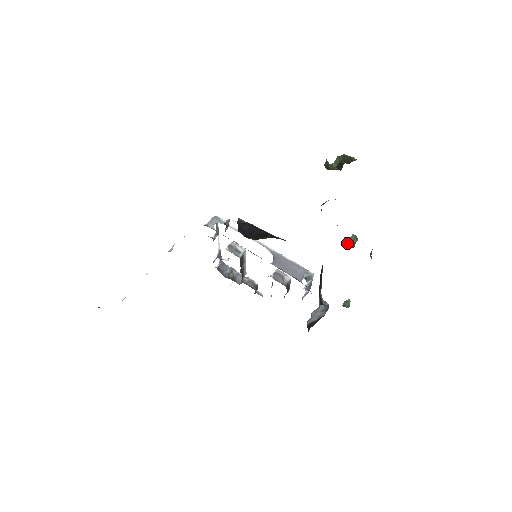
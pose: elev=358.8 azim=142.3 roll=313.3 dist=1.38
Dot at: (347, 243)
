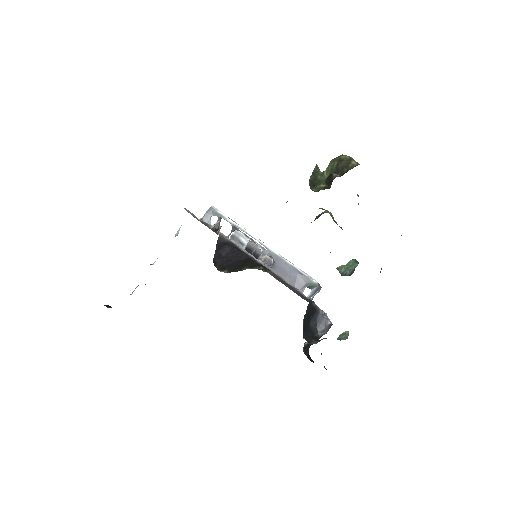
Dot at: (342, 272)
